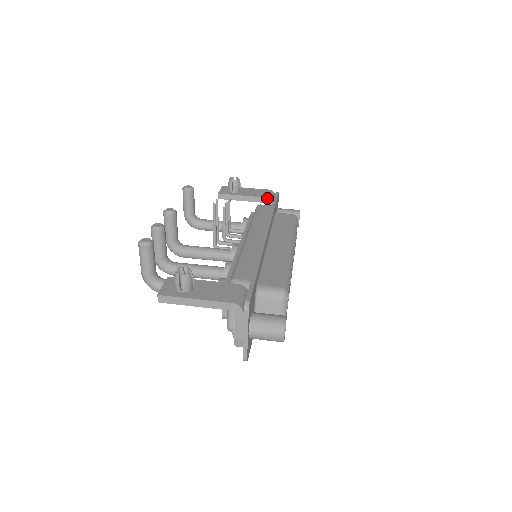
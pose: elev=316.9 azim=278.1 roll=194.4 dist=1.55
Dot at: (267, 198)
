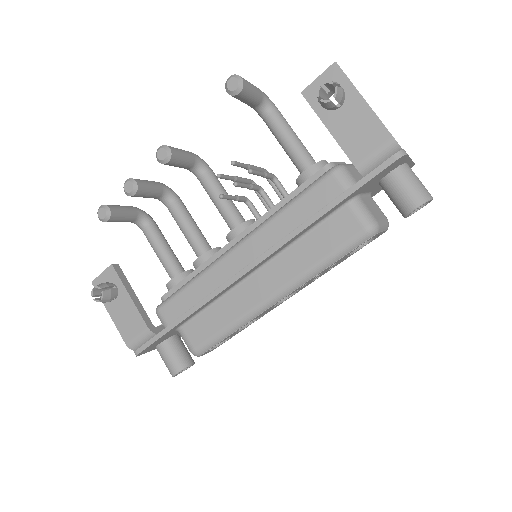
Dot at: (355, 167)
